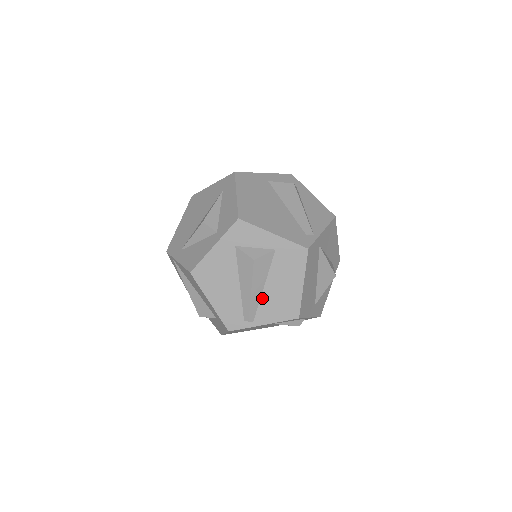
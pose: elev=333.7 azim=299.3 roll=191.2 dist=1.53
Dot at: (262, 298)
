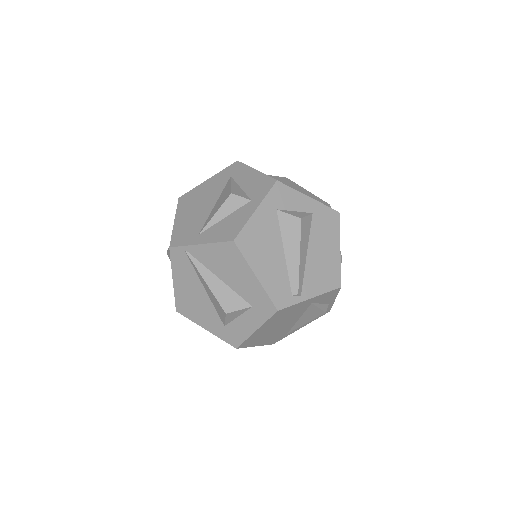
Dot at: (306, 267)
